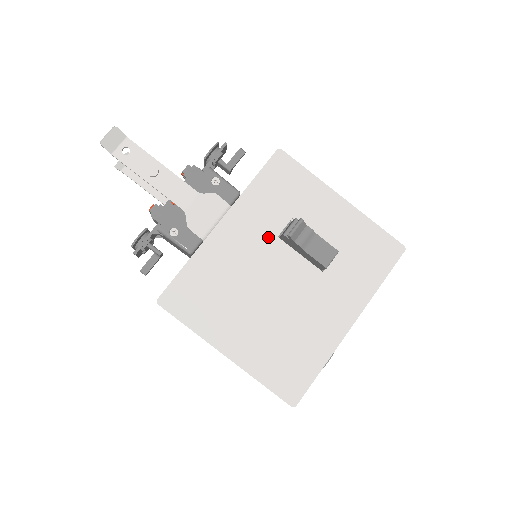
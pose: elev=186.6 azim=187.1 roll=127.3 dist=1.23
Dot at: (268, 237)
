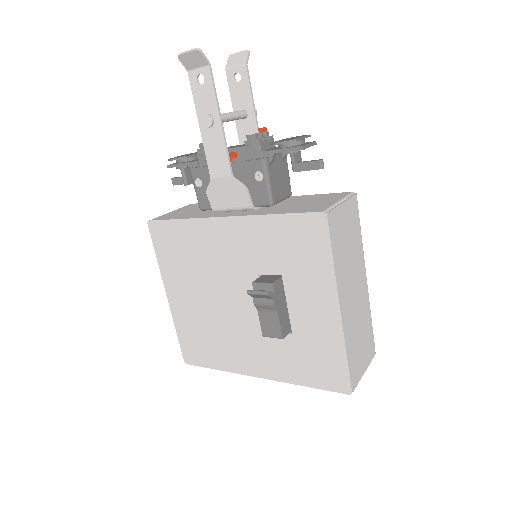
Dot at: (251, 266)
